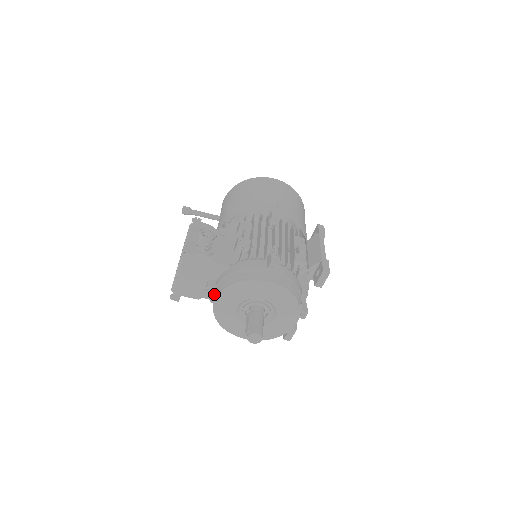
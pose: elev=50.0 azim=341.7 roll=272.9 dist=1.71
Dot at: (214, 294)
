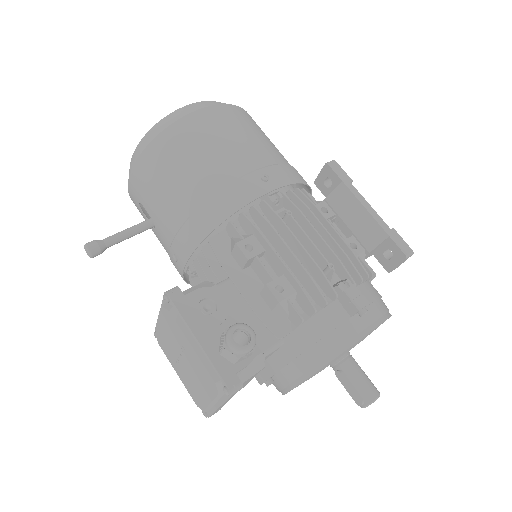
Dot at: (278, 382)
